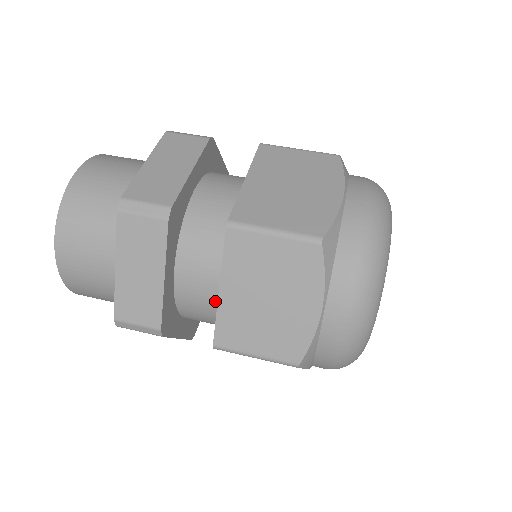
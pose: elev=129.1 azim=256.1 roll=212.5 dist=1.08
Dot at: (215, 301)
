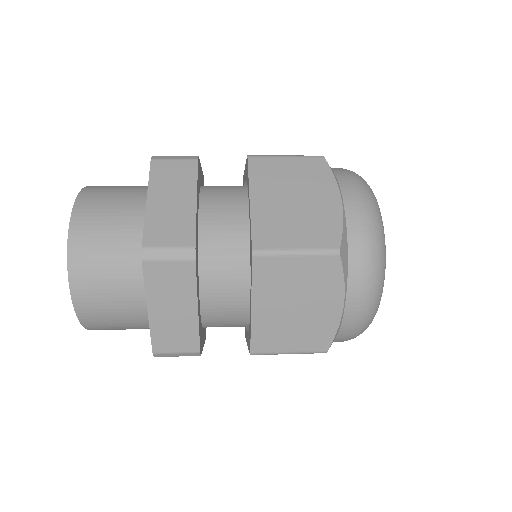
Dot at: (240, 313)
